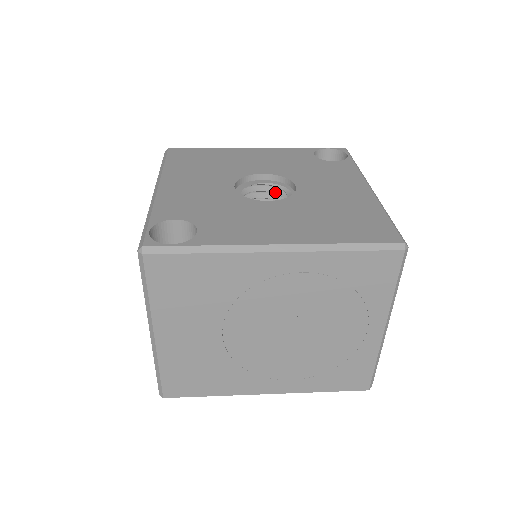
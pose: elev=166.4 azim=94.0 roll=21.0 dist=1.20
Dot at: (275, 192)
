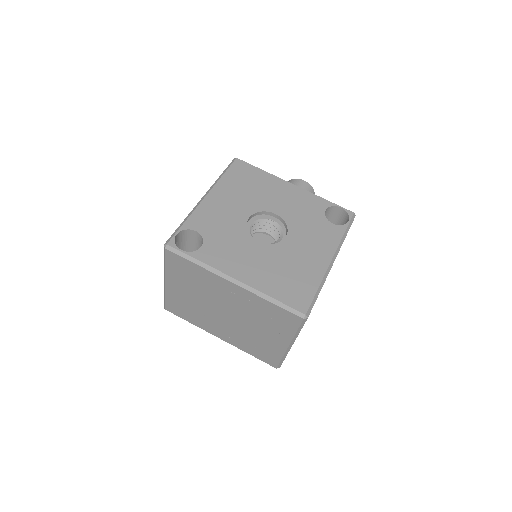
Dot at: (278, 229)
